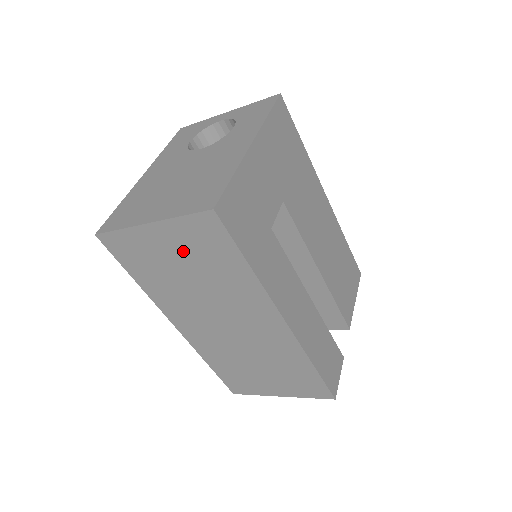
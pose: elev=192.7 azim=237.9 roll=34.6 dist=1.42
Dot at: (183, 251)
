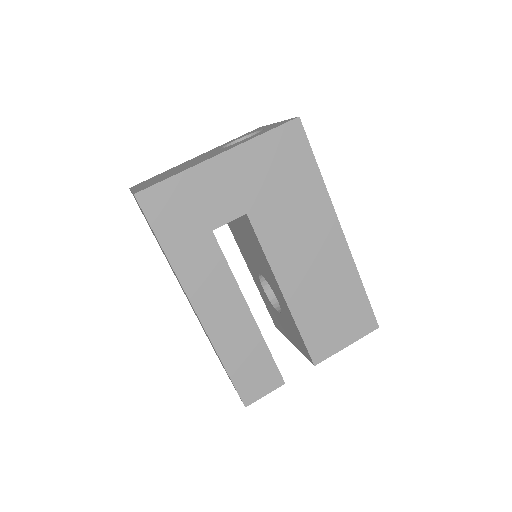
Dot at: occluded
